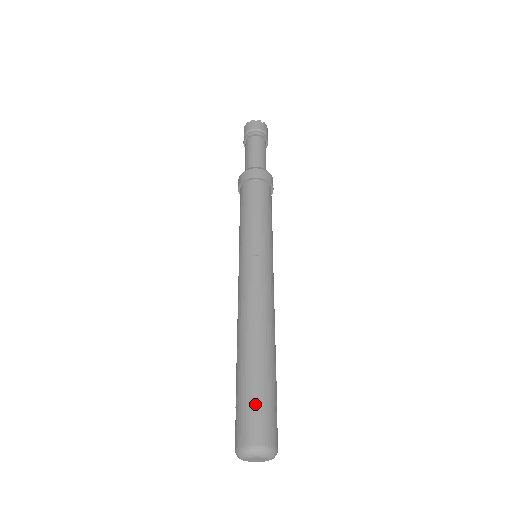
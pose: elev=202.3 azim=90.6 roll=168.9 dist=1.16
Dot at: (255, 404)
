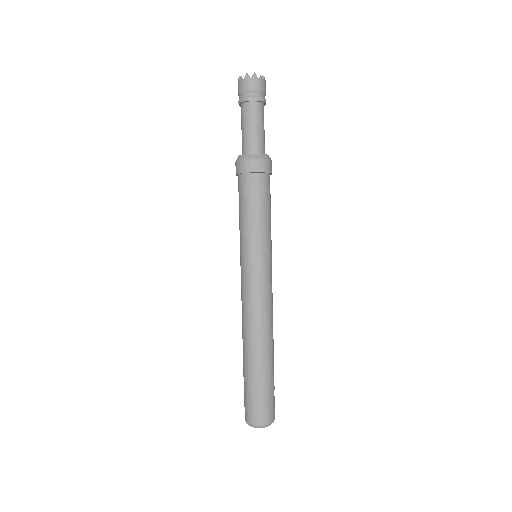
Dot at: (257, 397)
